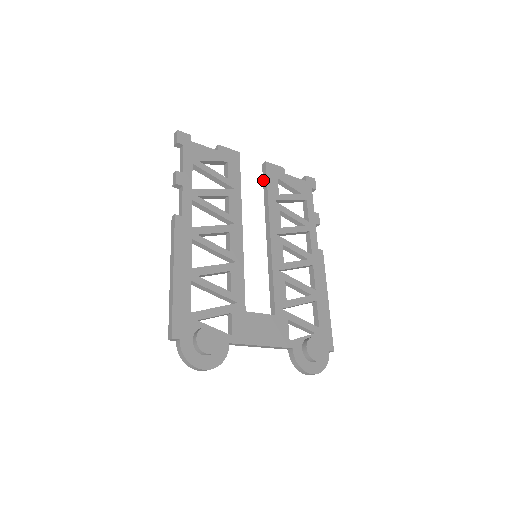
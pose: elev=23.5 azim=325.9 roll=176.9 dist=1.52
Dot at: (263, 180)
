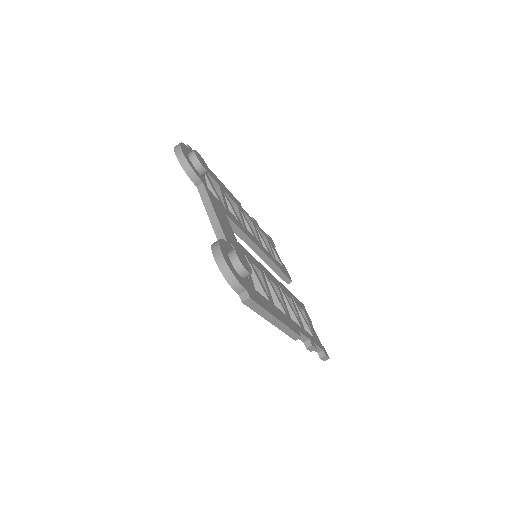
Dot at: occluded
